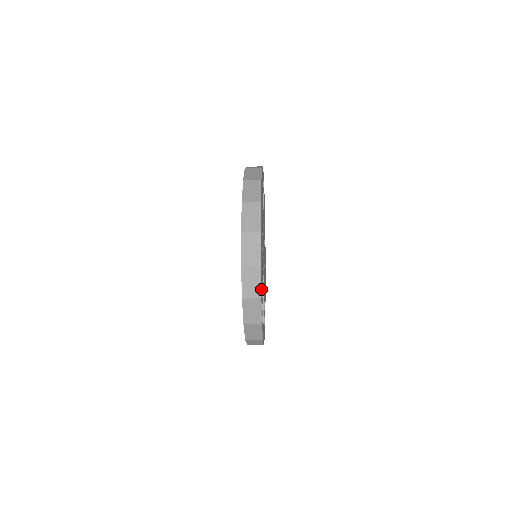
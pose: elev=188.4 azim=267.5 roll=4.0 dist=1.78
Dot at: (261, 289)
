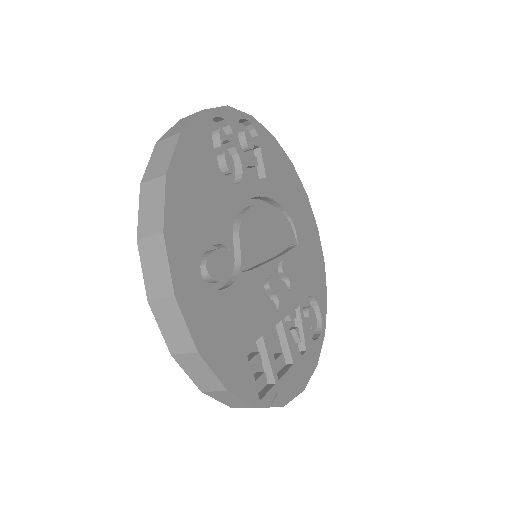
Dot at: (225, 372)
